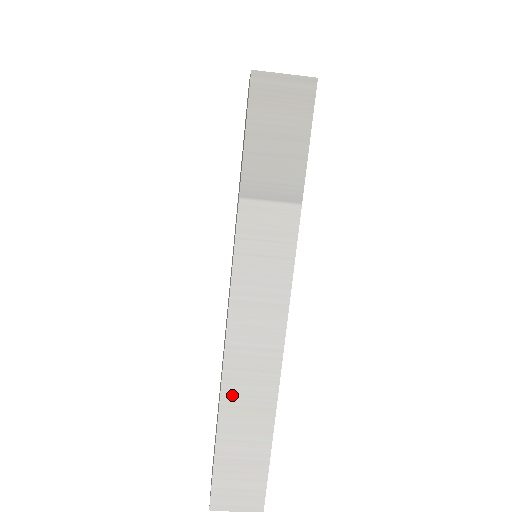
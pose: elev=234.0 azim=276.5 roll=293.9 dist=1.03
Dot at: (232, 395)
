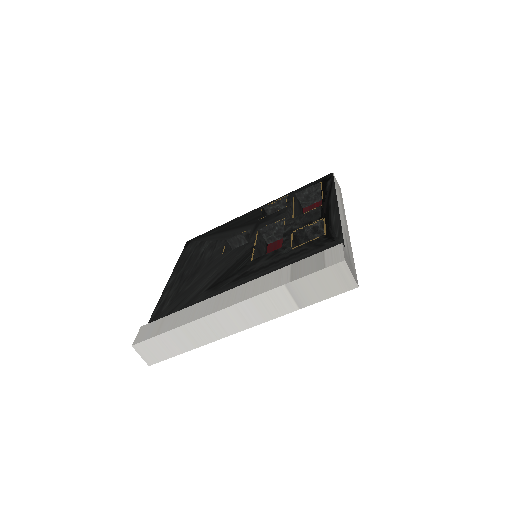
Dot at: (193, 327)
